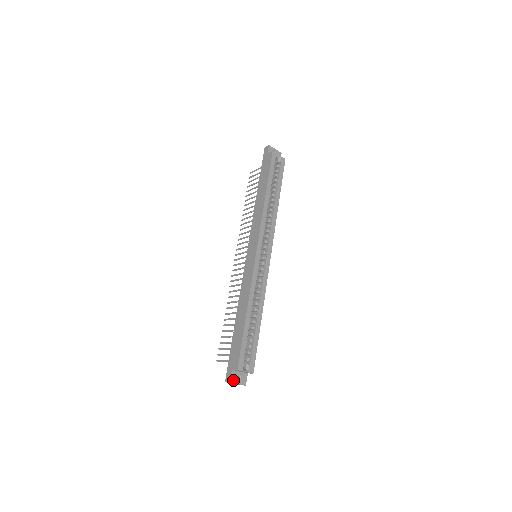
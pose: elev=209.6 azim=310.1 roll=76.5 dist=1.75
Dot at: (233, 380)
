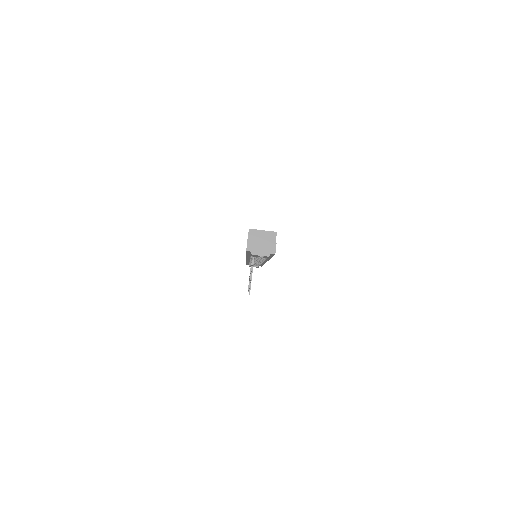
Dot at: (252, 241)
